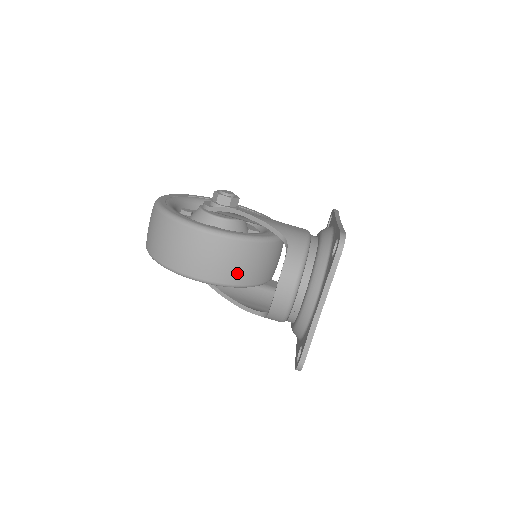
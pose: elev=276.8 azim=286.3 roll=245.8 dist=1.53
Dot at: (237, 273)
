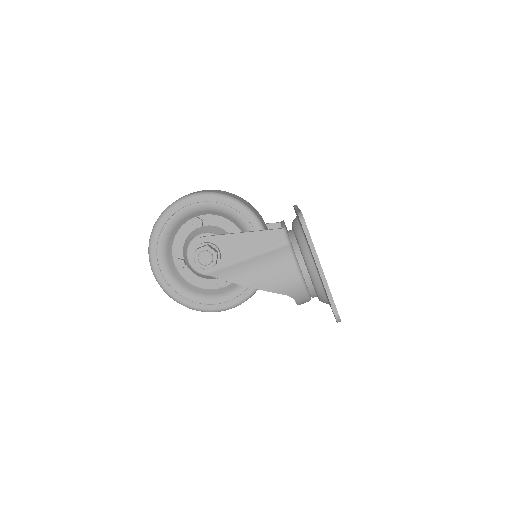
Dot at: occluded
